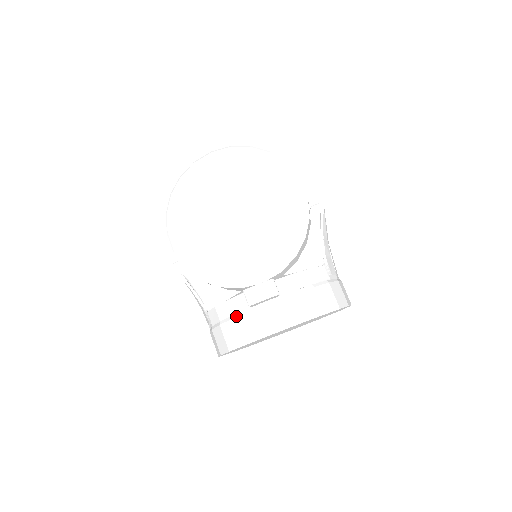
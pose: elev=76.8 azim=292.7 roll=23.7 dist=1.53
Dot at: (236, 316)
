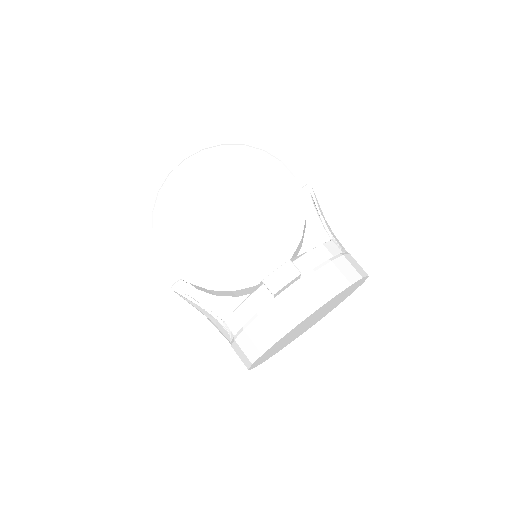
Dot at: (260, 313)
